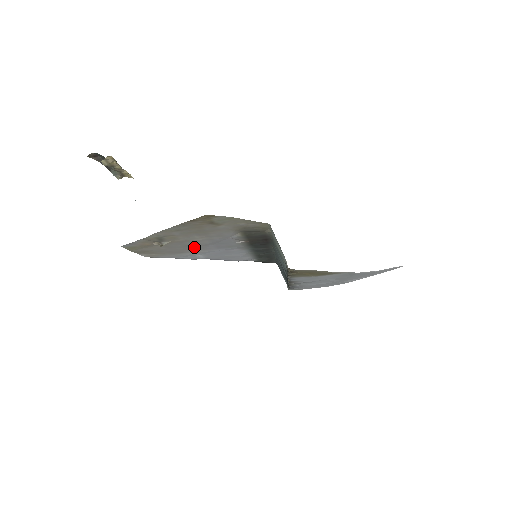
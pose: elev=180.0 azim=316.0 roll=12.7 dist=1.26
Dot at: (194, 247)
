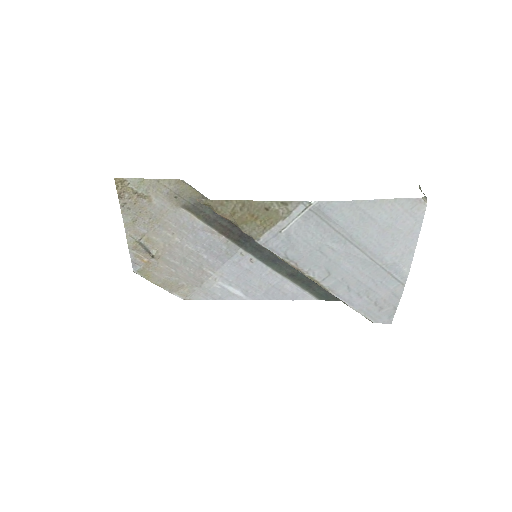
Dot at: (196, 263)
